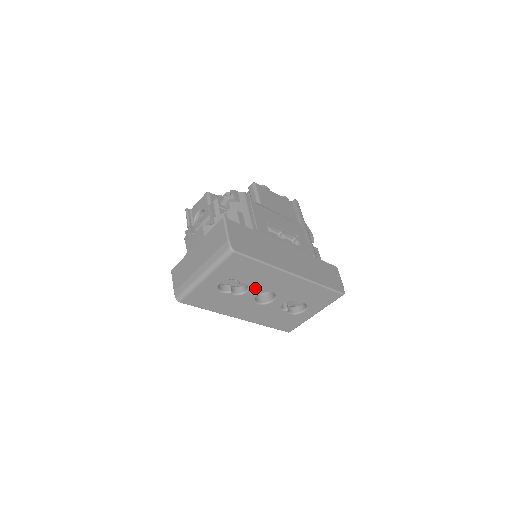
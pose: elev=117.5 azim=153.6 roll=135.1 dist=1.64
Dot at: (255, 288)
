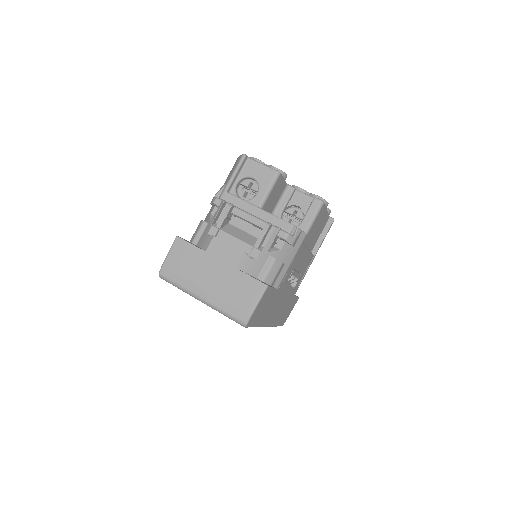
Dot at: occluded
